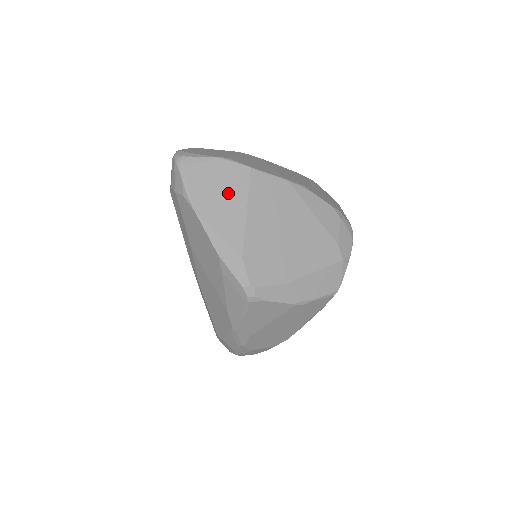
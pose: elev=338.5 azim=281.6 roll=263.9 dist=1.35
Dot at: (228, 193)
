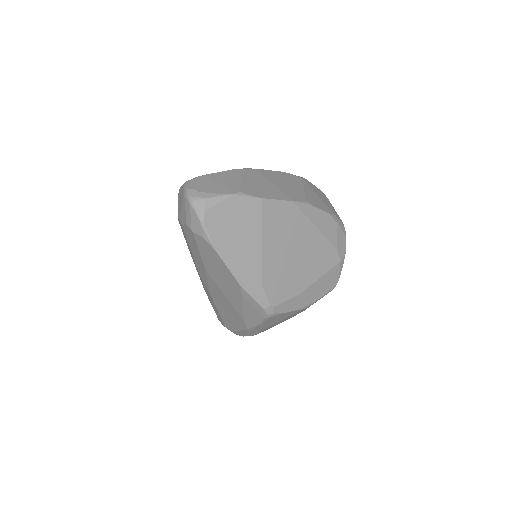
Dot at: (244, 228)
